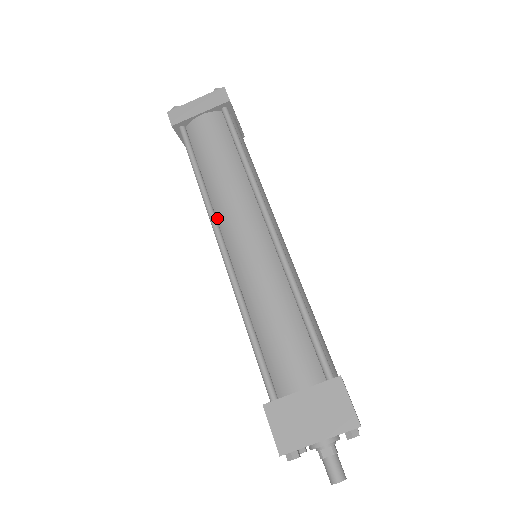
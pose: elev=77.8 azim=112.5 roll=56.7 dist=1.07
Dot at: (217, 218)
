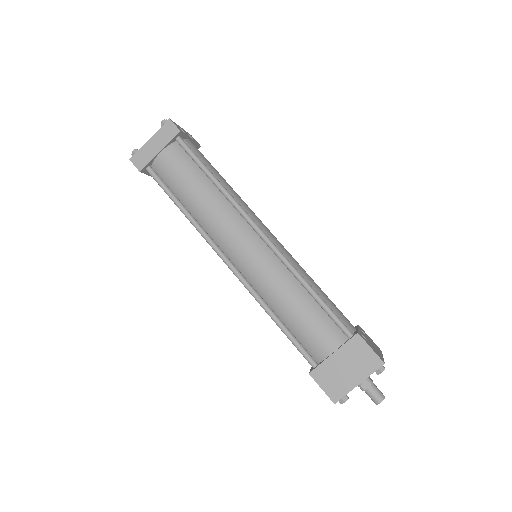
Dot at: (213, 240)
